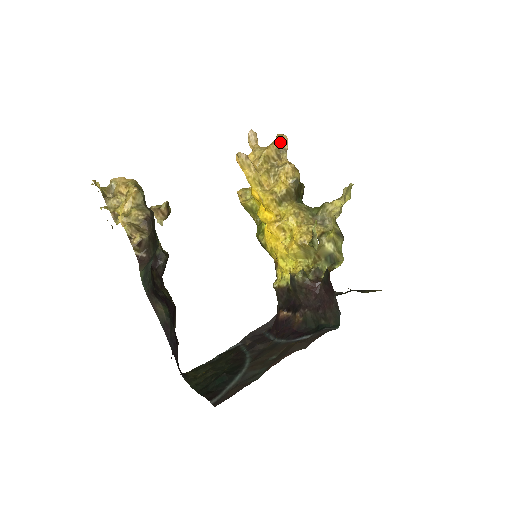
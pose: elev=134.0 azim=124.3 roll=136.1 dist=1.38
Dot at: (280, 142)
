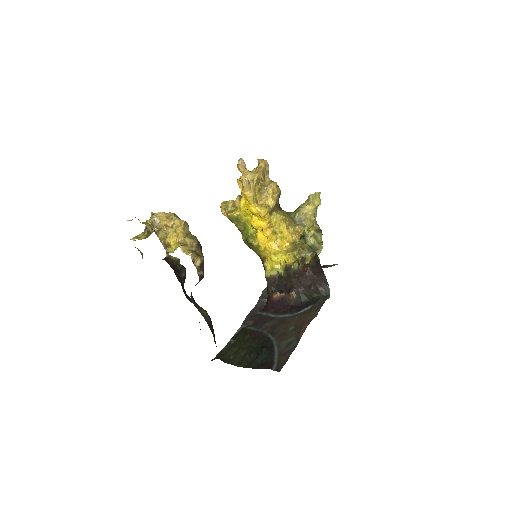
Dot at: (264, 166)
